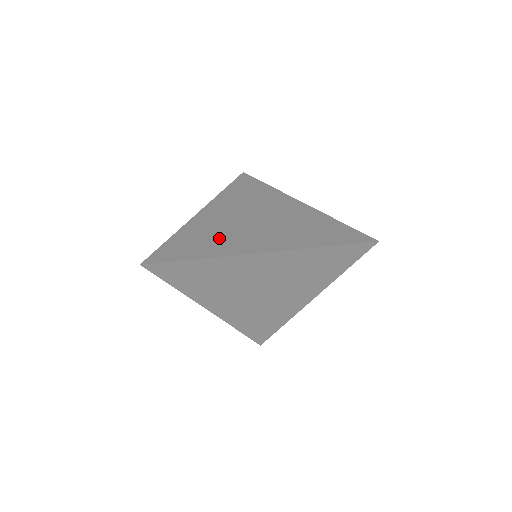
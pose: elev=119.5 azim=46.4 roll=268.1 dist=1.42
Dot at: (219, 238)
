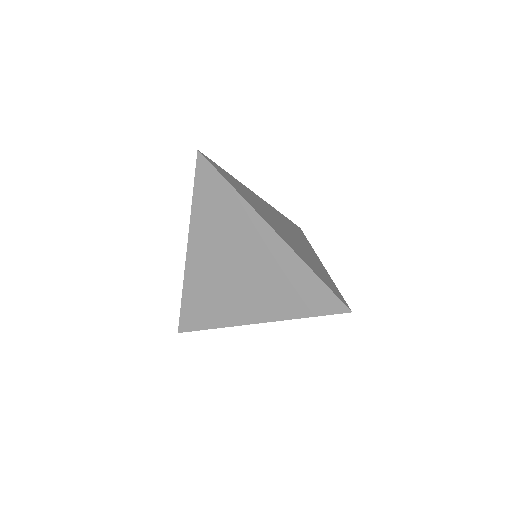
Dot at: (217, 300)
